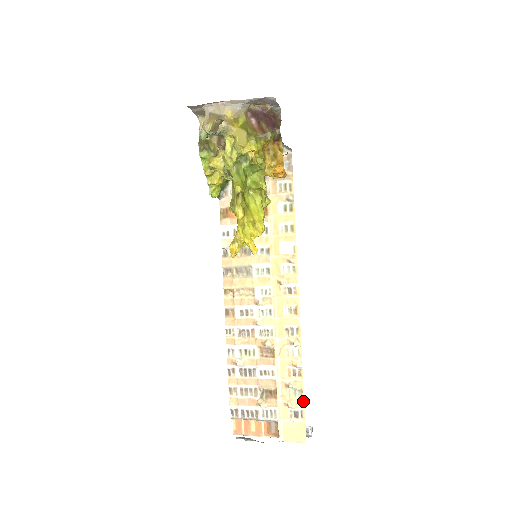
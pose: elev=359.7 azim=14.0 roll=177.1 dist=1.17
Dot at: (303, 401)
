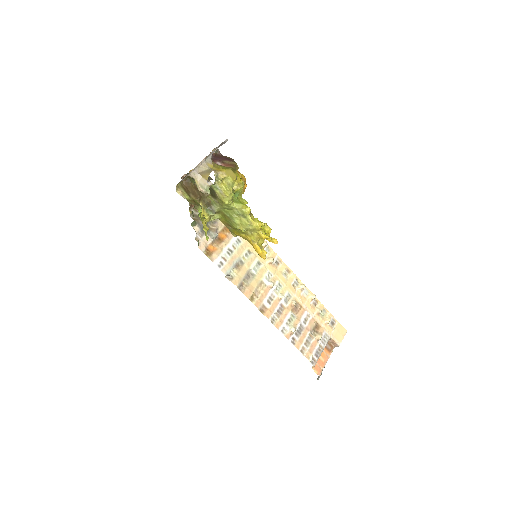
Dot at: (329, 313)
